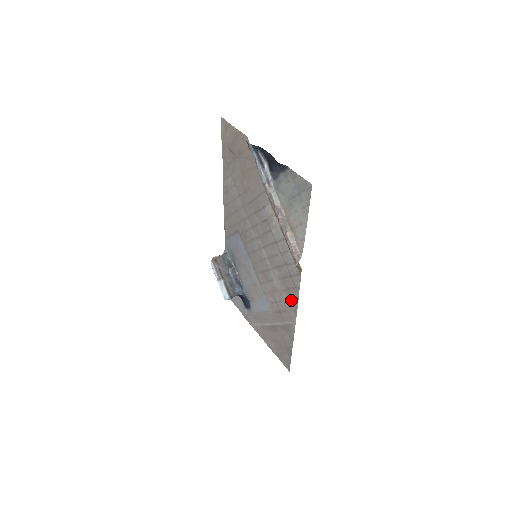
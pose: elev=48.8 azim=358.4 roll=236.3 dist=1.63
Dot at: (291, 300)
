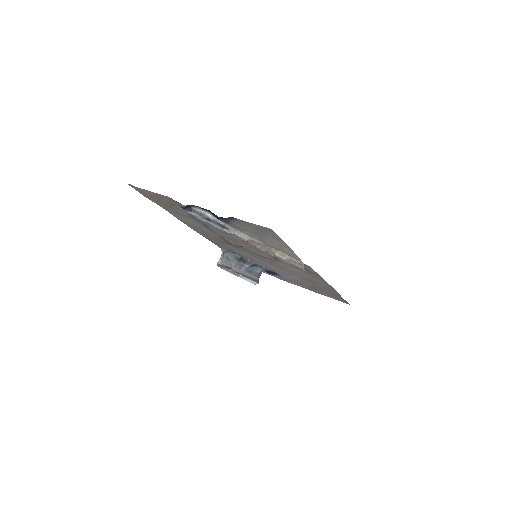
Dot at: (316, 278)
